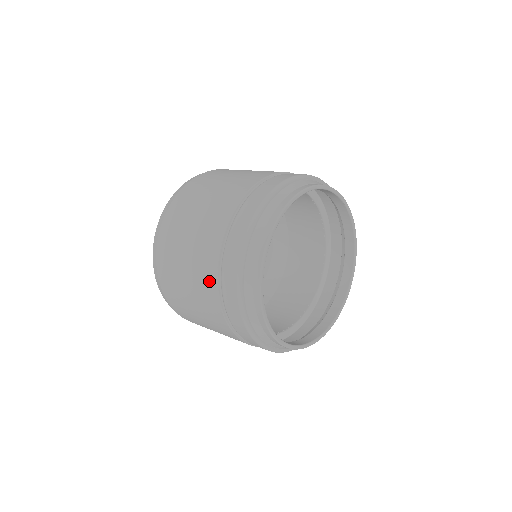
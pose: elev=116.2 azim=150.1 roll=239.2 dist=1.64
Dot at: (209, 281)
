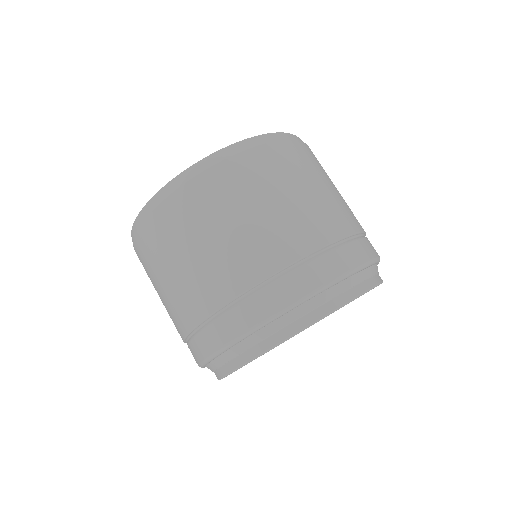
Dot at: (181, 322)
